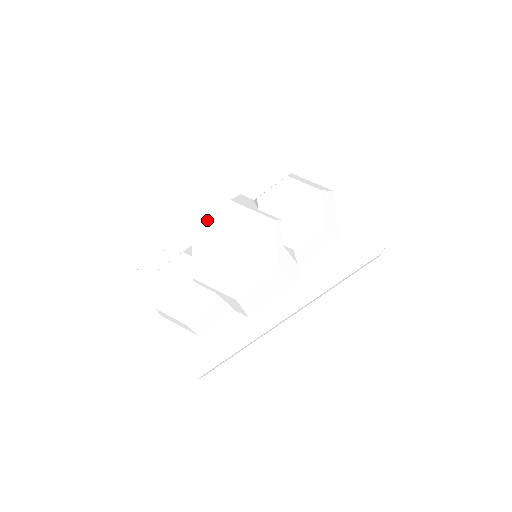
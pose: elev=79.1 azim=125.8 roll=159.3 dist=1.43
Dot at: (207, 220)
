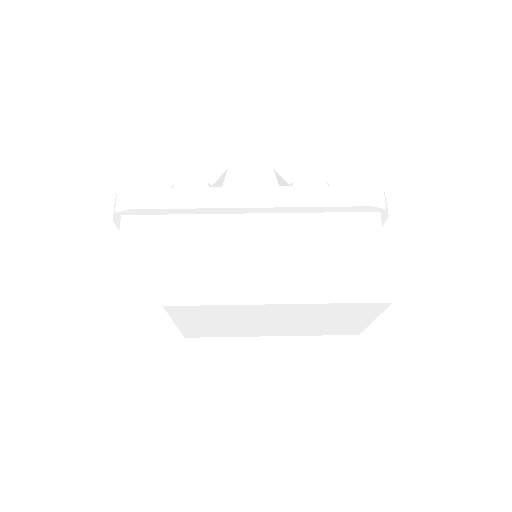
Dot at: occluded
